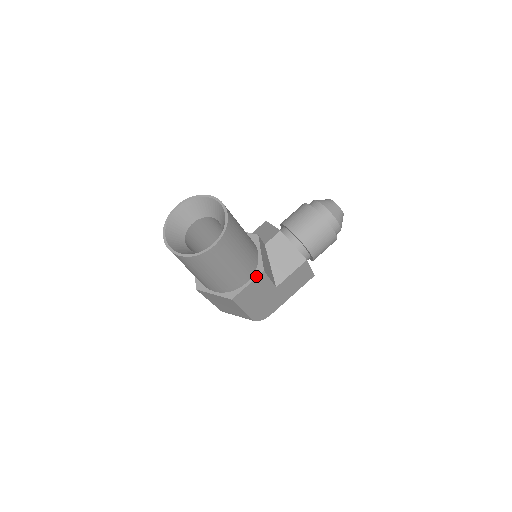
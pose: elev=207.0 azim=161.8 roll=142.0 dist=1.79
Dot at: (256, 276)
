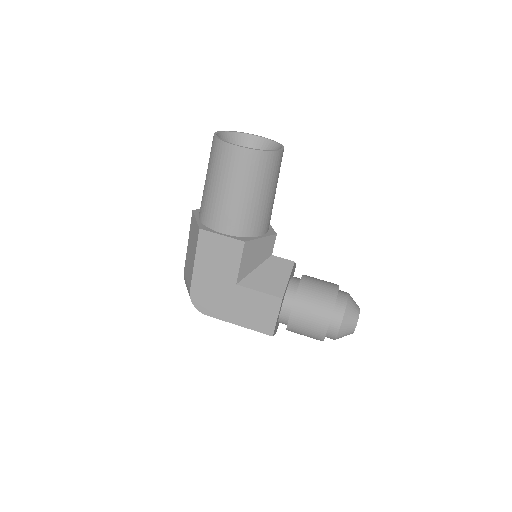
Dot at: (235, 238)
